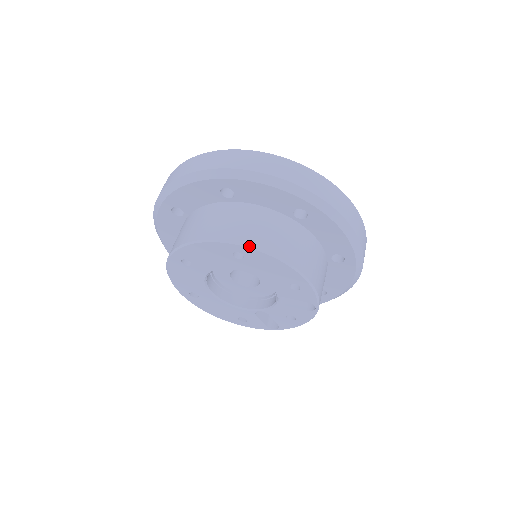
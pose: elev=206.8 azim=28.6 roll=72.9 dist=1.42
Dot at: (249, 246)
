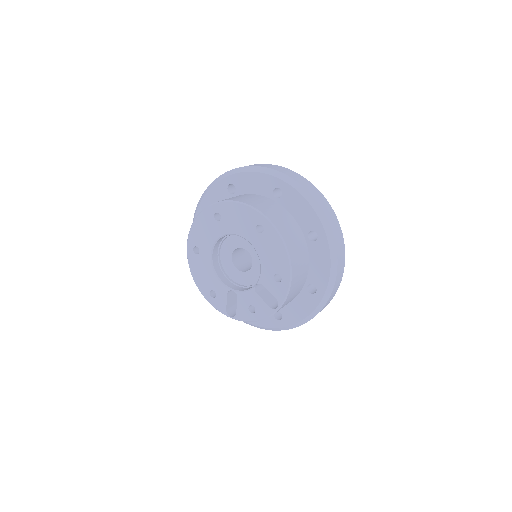
Dot at: (273, 225)
